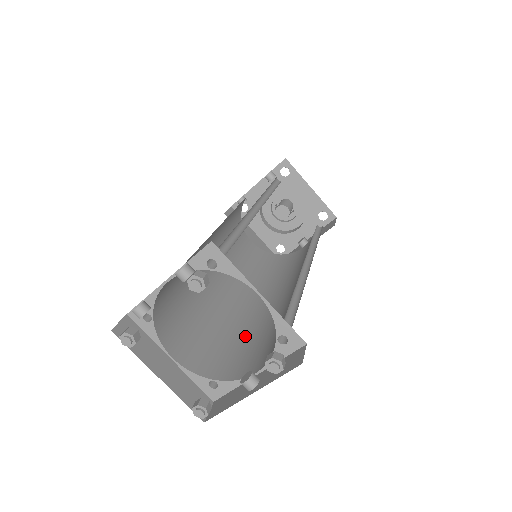
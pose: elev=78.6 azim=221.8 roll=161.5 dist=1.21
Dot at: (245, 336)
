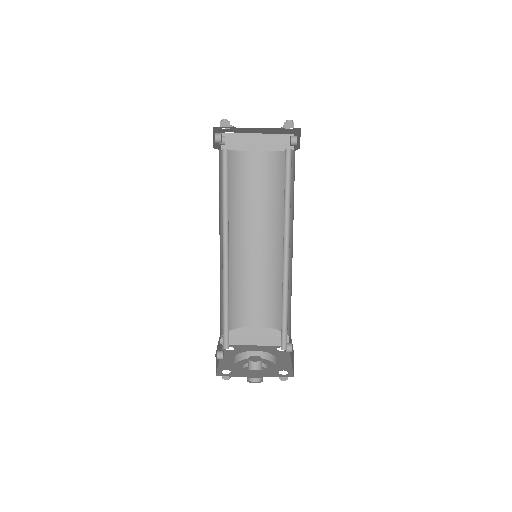
Dot at: (288, 202)
